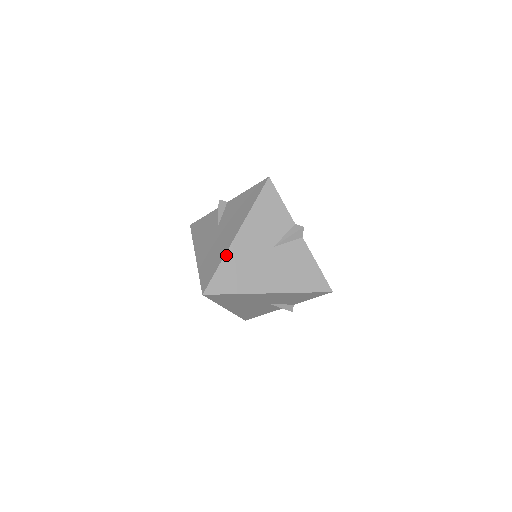
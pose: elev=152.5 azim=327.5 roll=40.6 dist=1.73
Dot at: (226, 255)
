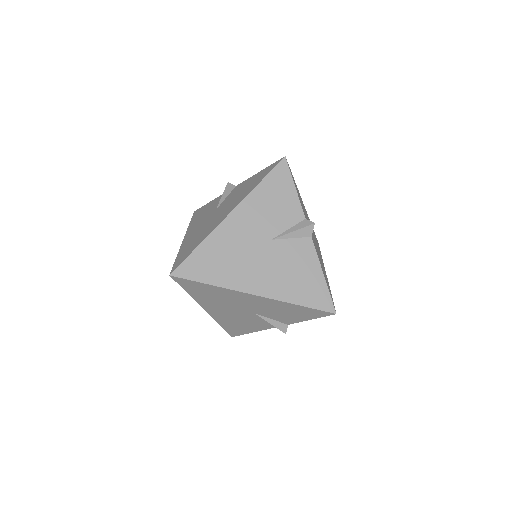
Dot at: (210, 235)
